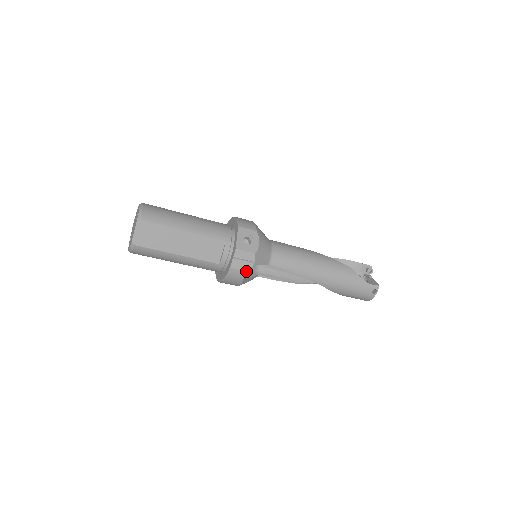
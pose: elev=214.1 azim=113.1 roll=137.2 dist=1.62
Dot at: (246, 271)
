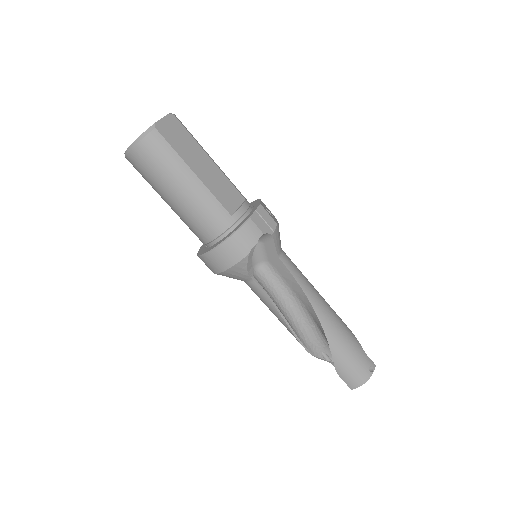
Dot at: occluded
